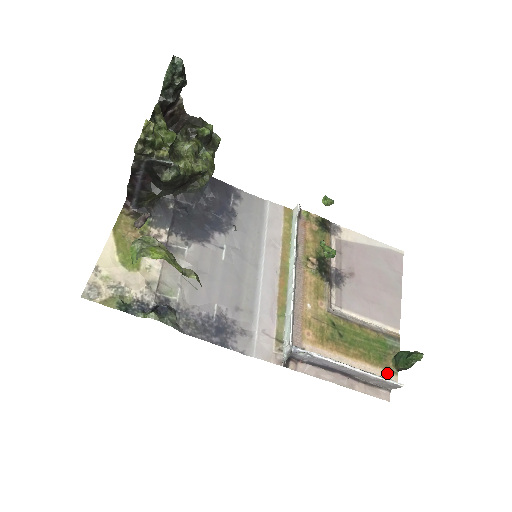
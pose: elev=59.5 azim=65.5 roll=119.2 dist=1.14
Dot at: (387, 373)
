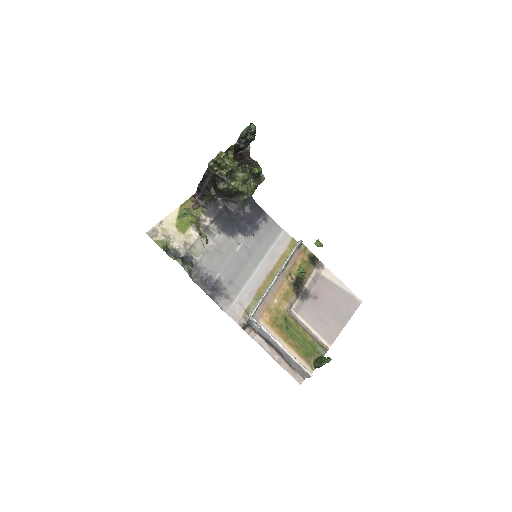
Dot at: (307, 365)
